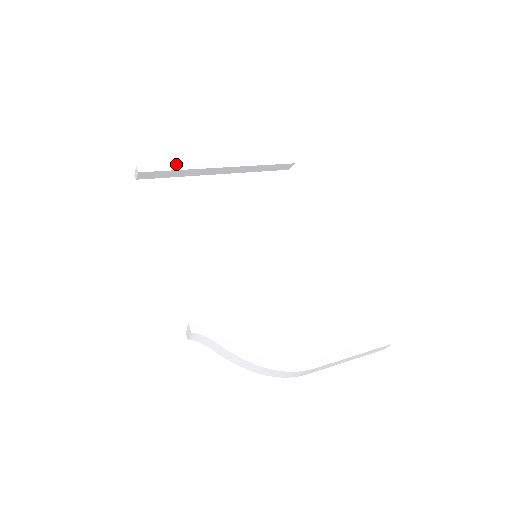
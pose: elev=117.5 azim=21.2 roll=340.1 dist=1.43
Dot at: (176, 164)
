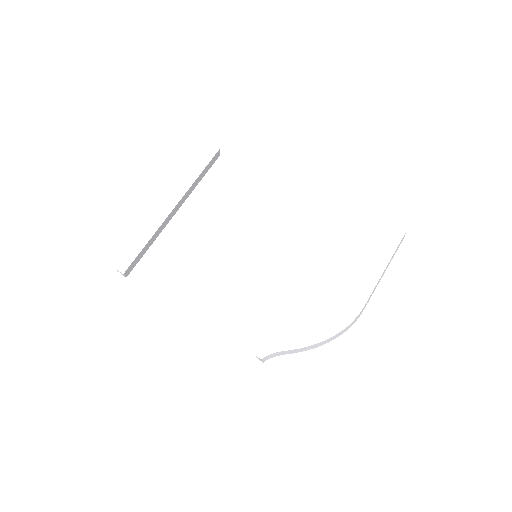
Dot at: (141, 240)
